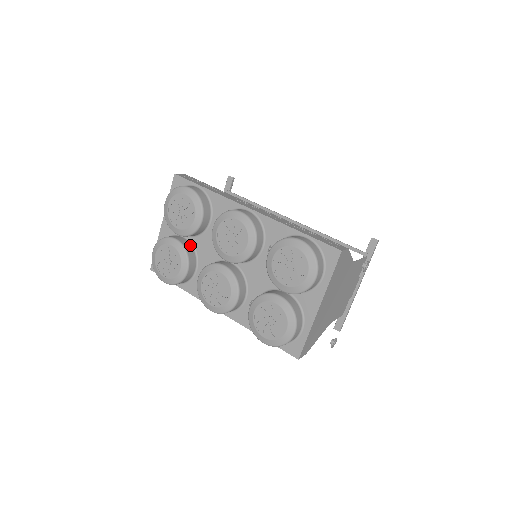
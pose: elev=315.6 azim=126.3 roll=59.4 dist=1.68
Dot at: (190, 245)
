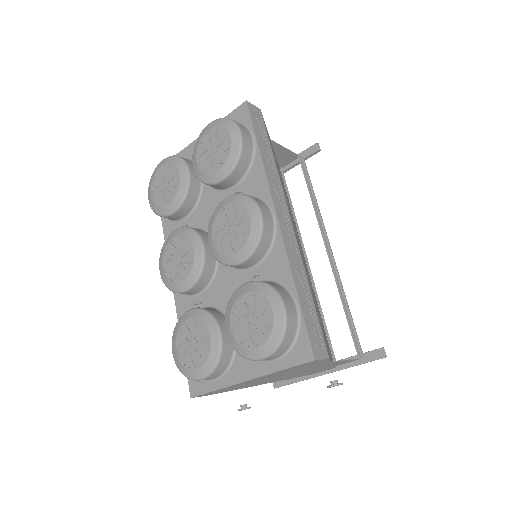
Dot at: (199, 189)
